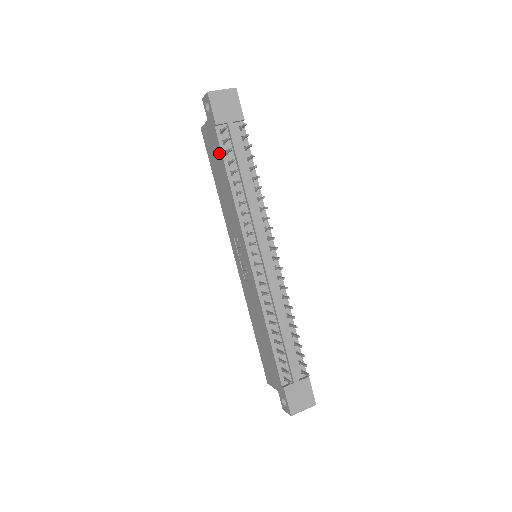
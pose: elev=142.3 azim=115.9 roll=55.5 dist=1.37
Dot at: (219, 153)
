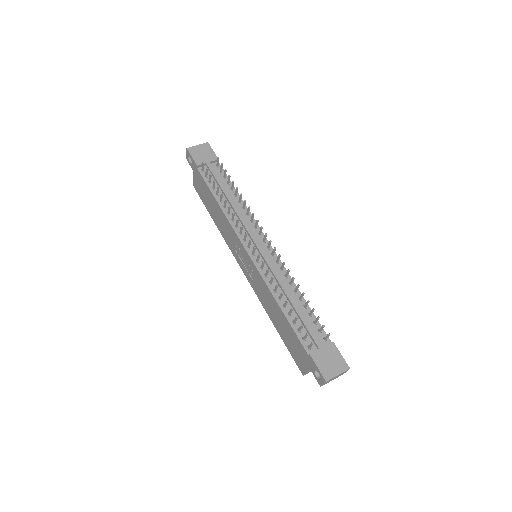
Dot at: (205, 186)
